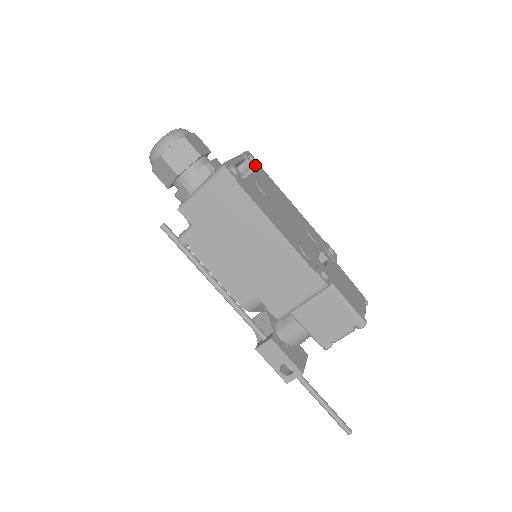
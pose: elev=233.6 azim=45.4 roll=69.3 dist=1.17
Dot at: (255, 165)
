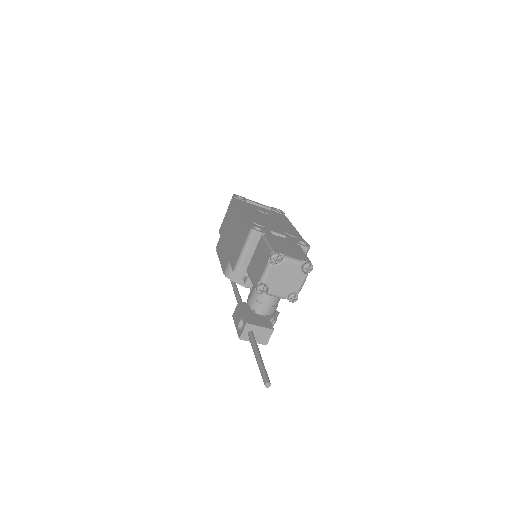
Dot at: (276, 211)
